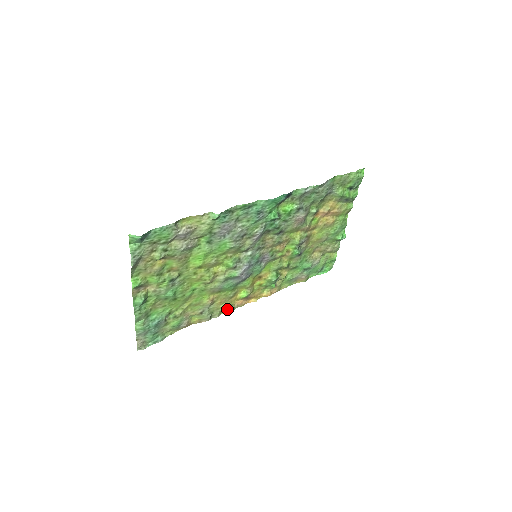
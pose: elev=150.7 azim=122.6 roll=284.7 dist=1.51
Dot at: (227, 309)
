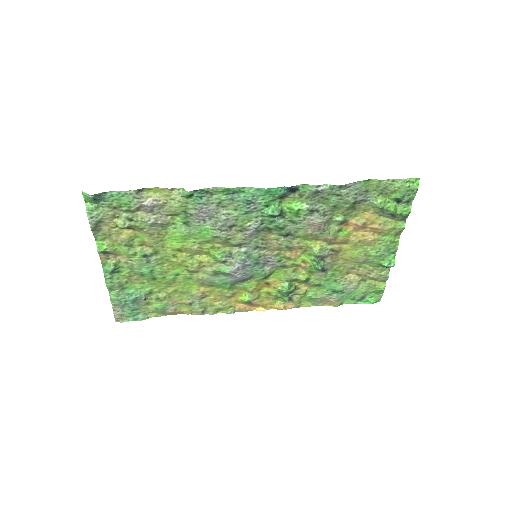
Dot at: (224, 309)
